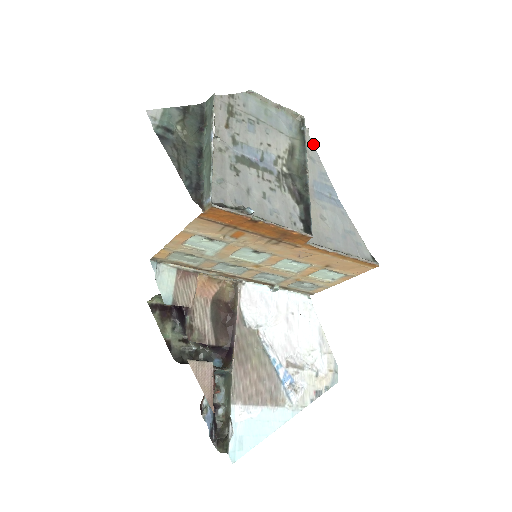
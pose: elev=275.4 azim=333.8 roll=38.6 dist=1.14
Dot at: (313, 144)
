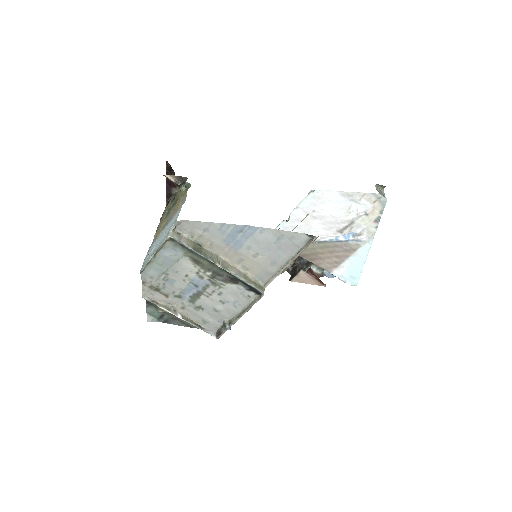
Dot at: (192, 221)
